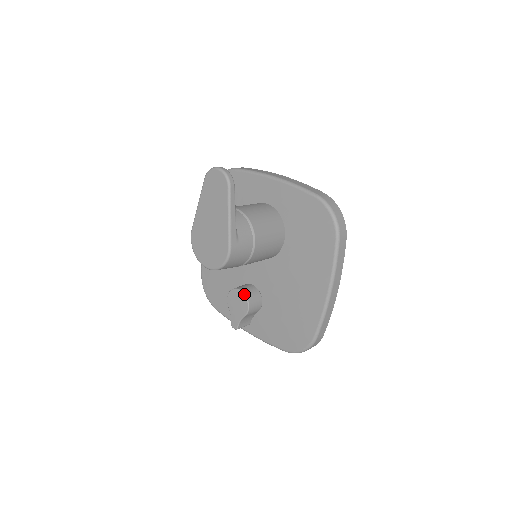
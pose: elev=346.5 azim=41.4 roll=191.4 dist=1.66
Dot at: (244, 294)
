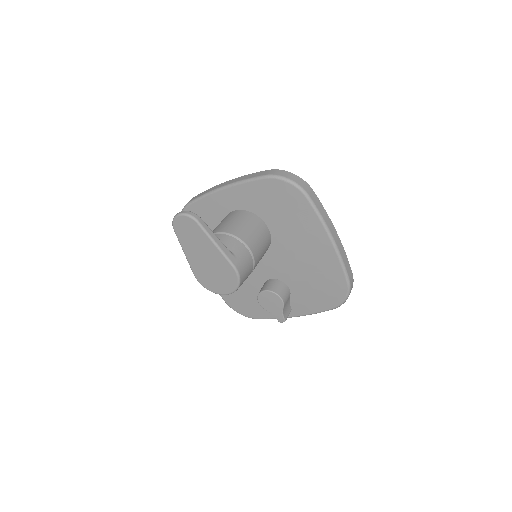
Dot at: (270, 291)
